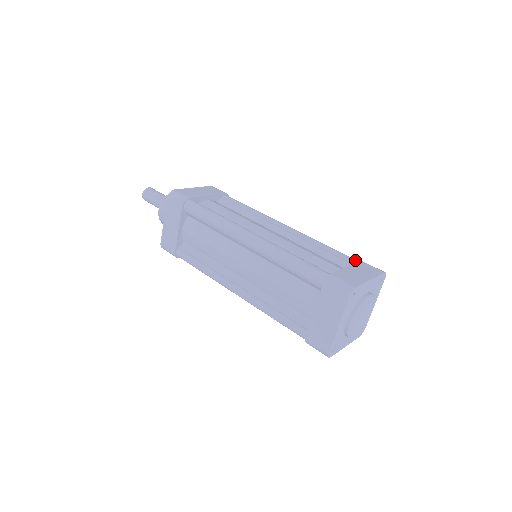
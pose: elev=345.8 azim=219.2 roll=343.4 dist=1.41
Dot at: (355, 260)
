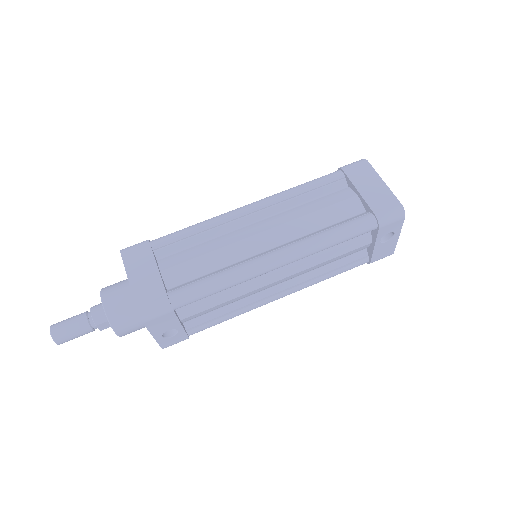
Dot at: occluded
